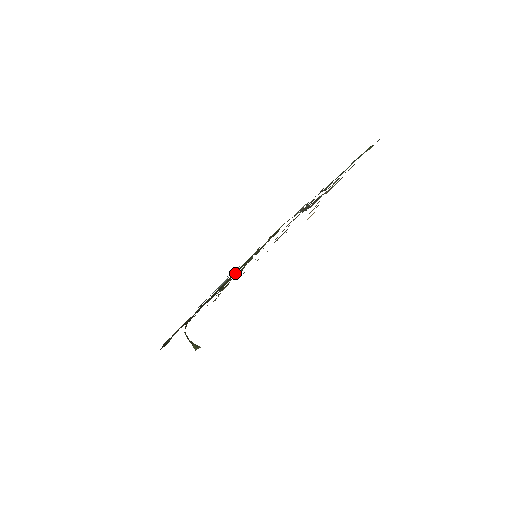
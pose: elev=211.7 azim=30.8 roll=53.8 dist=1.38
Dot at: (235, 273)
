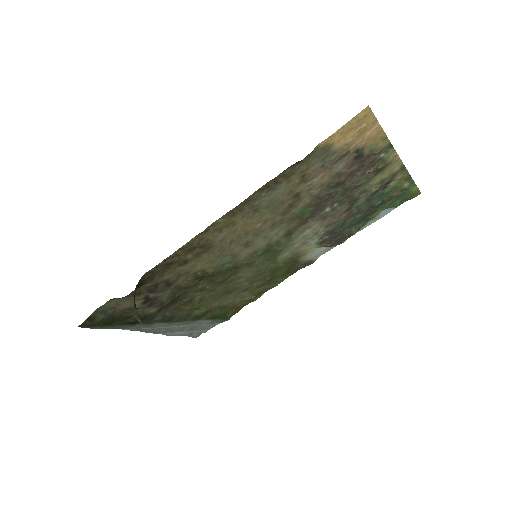
Dot at: (215, 291)
